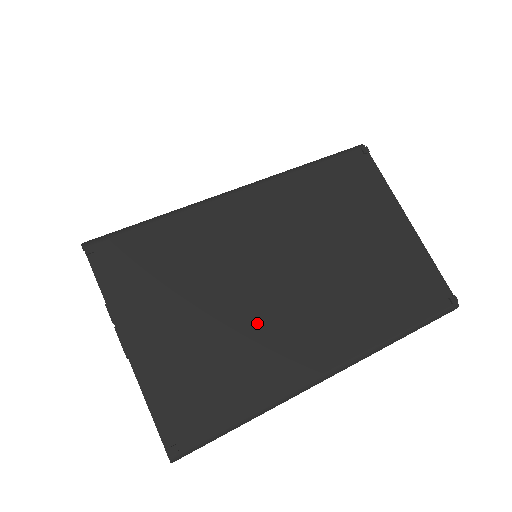
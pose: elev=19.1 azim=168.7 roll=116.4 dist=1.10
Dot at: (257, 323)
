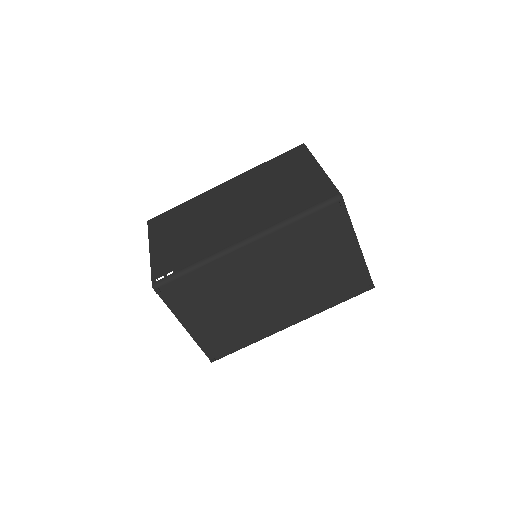
Dot at: (254, 311)
